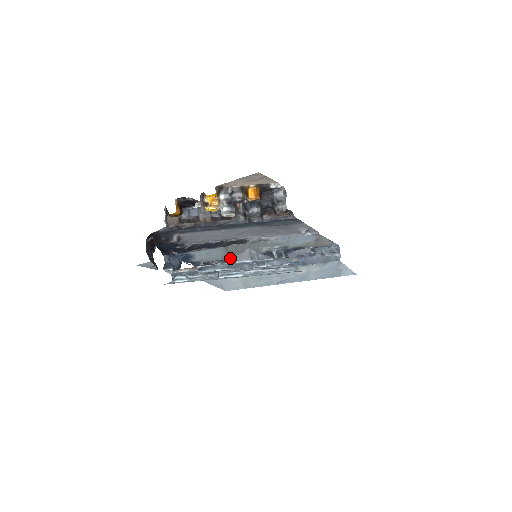
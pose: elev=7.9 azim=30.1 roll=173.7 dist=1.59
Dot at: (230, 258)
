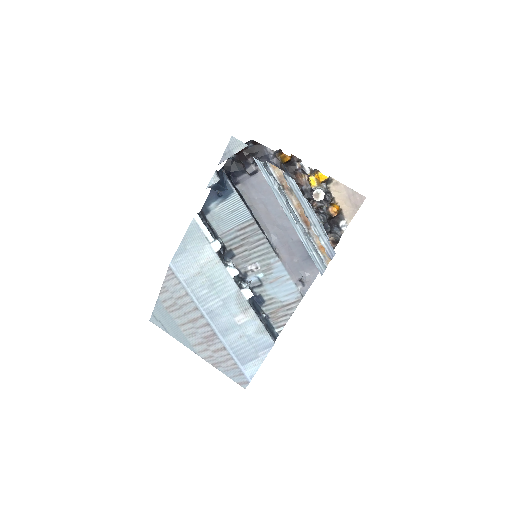
Dot at: occluded
